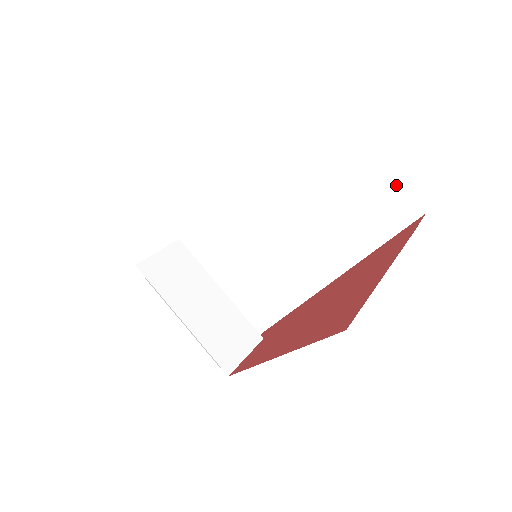
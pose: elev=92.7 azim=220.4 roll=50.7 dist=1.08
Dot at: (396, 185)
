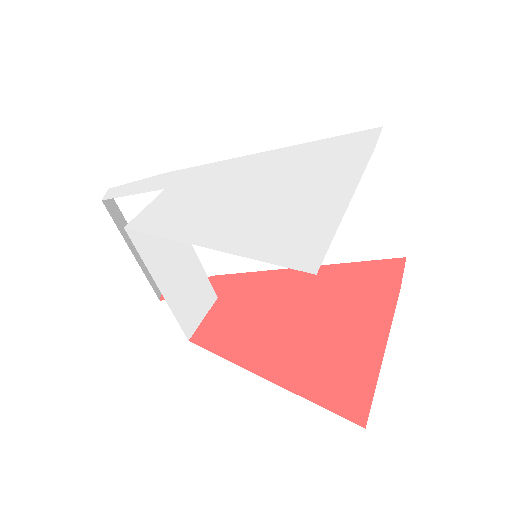
Dot at: (397, 228)
